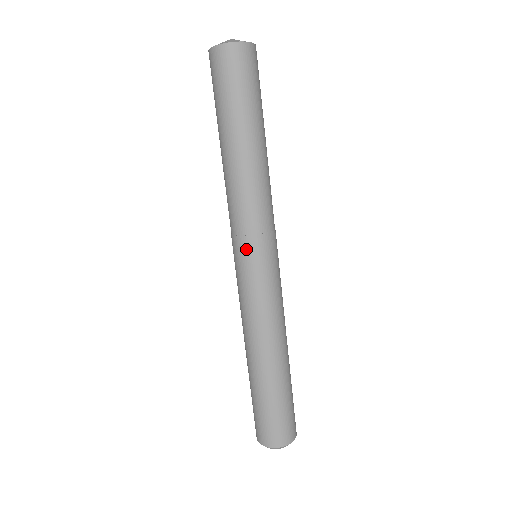
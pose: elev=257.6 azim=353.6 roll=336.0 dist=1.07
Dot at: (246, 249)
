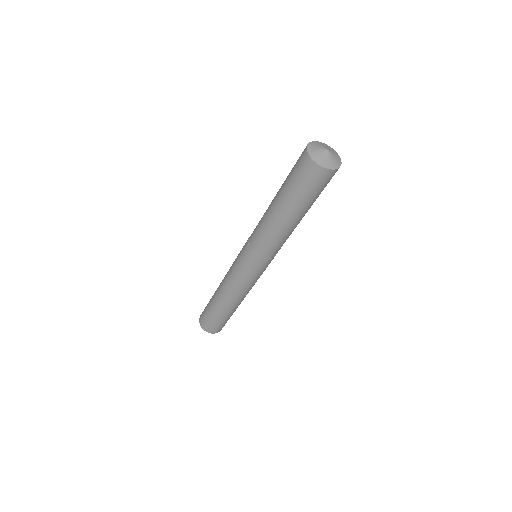
Dot at: (259, 264)
